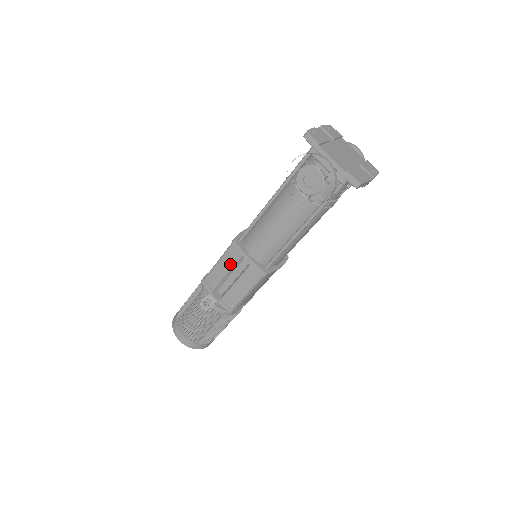
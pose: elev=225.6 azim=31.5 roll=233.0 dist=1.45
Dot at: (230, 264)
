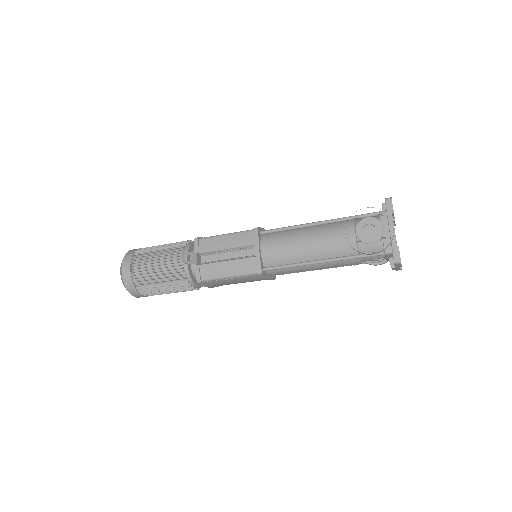
Dot at: (237, 243)
